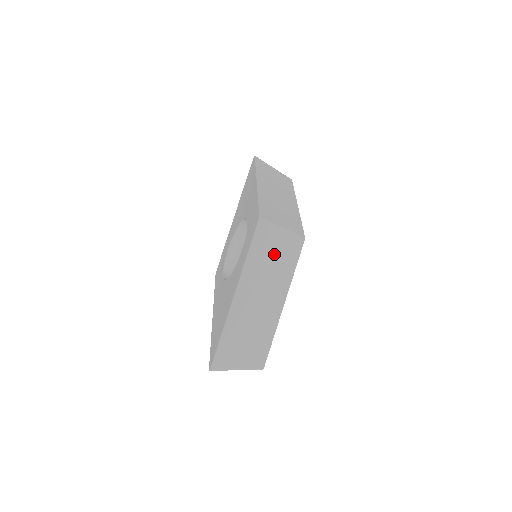
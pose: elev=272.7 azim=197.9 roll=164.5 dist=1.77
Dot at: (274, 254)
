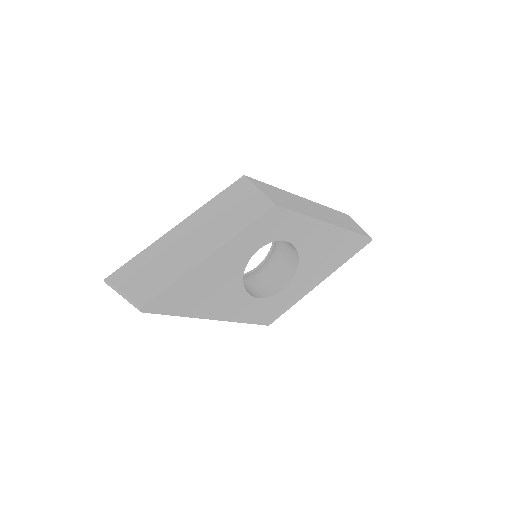
Dot at: (234, 208)
